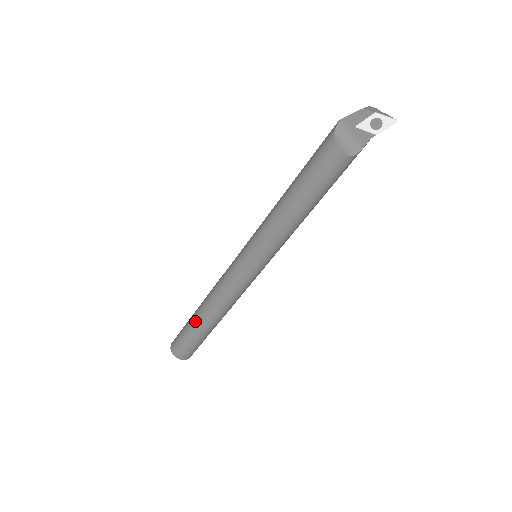
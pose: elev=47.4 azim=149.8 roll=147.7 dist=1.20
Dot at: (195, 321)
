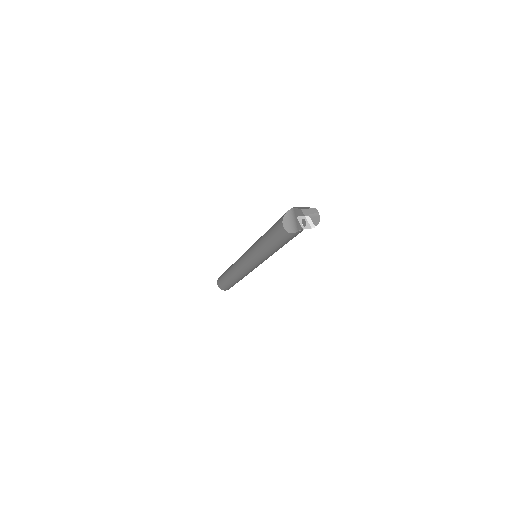
Dot at: (227, 271)
